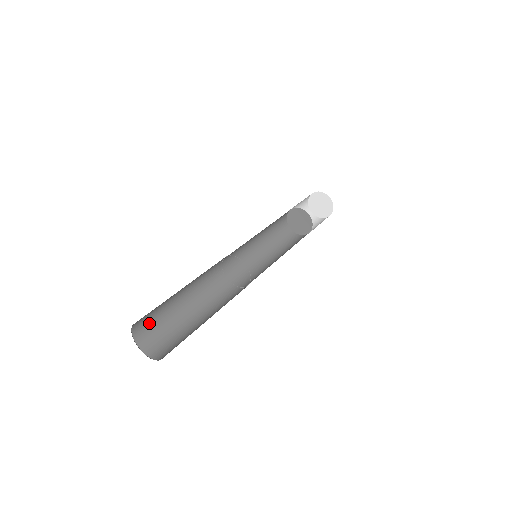
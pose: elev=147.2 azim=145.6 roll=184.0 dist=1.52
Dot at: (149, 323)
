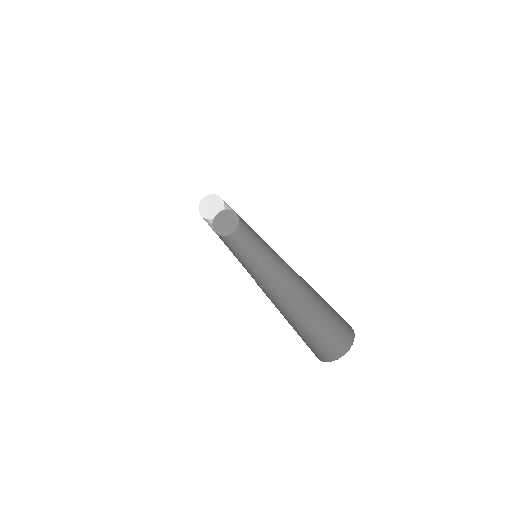
Dot at: (311, 348)
